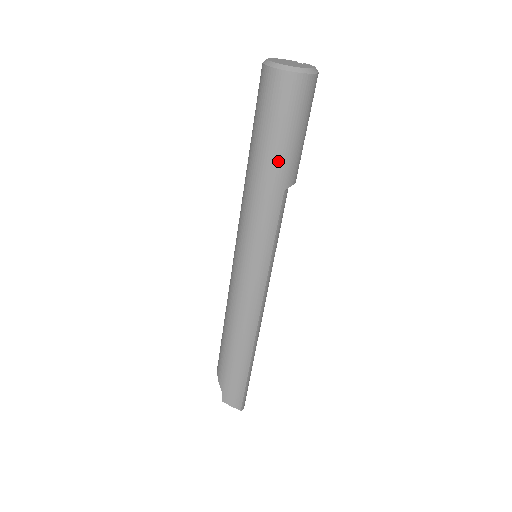
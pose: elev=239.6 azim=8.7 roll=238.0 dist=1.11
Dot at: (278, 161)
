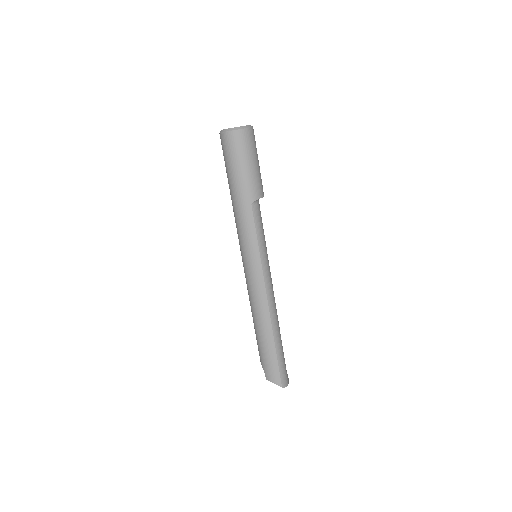
Dot at: (240, 185)
